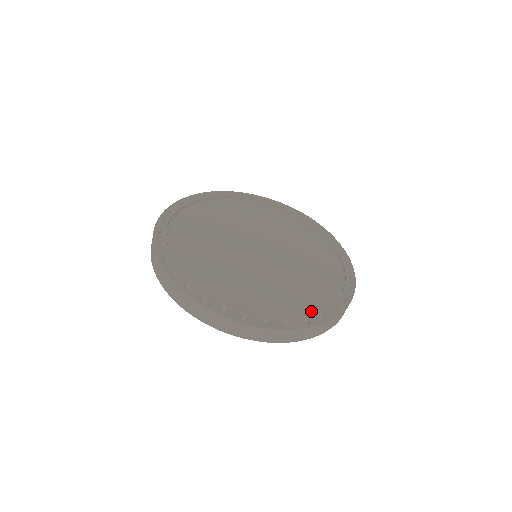
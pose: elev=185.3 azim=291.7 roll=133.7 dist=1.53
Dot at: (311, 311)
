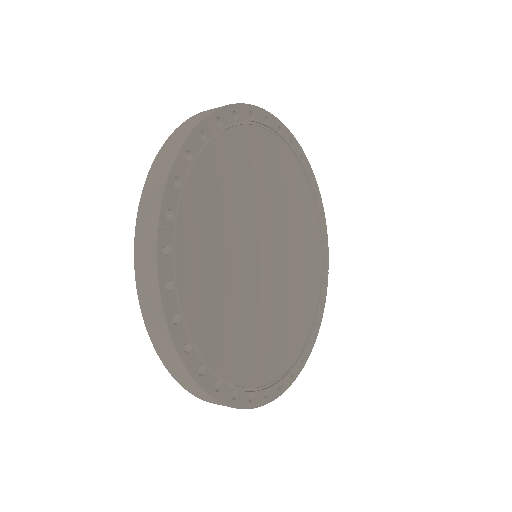
Dot at: (274, 376)
